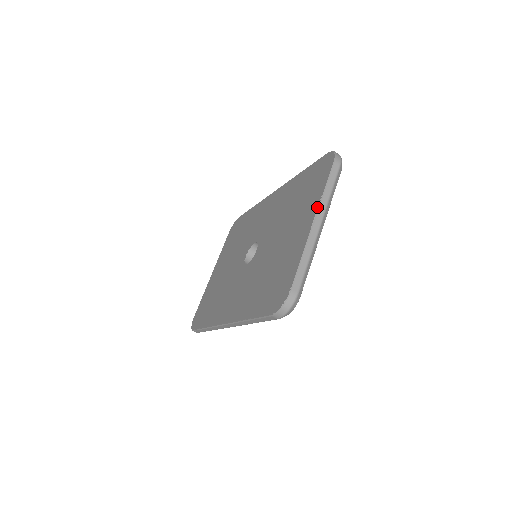
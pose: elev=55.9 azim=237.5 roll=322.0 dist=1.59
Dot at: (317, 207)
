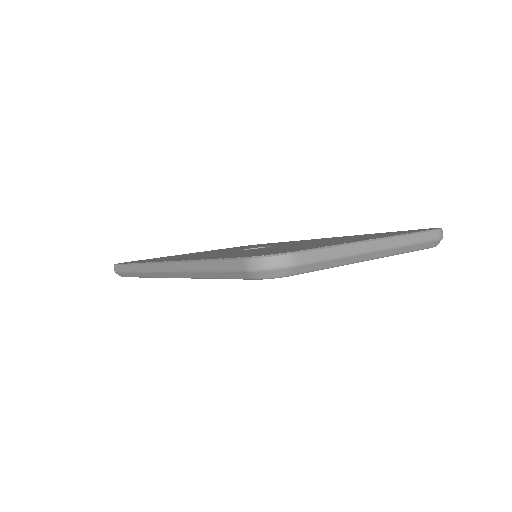
Dot at: occluded
